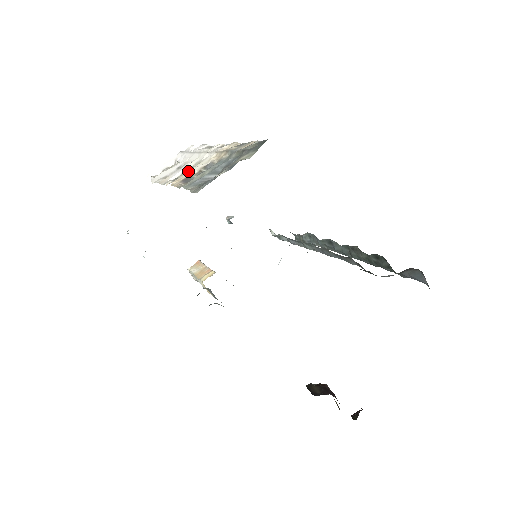
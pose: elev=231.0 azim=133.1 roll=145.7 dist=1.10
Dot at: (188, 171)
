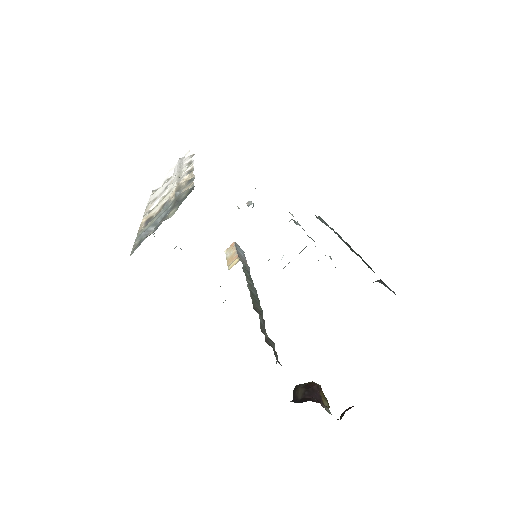
Dot at: occluded
